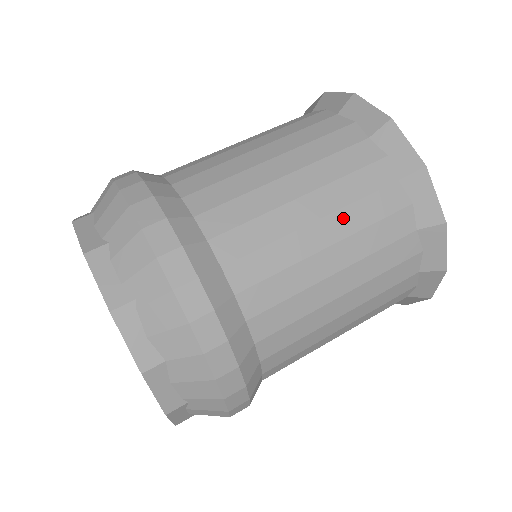
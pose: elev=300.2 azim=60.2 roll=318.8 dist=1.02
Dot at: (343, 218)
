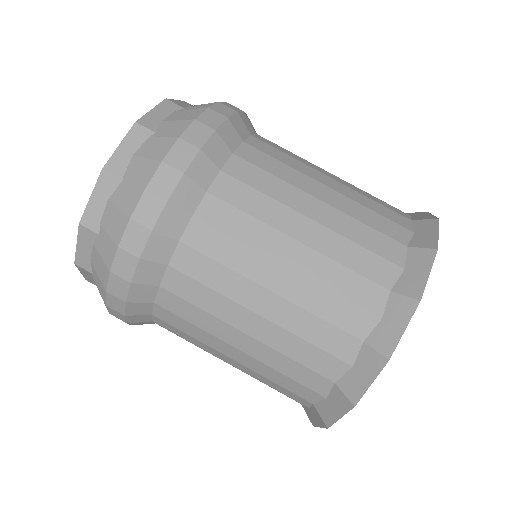
Dot at: (253, 373)
